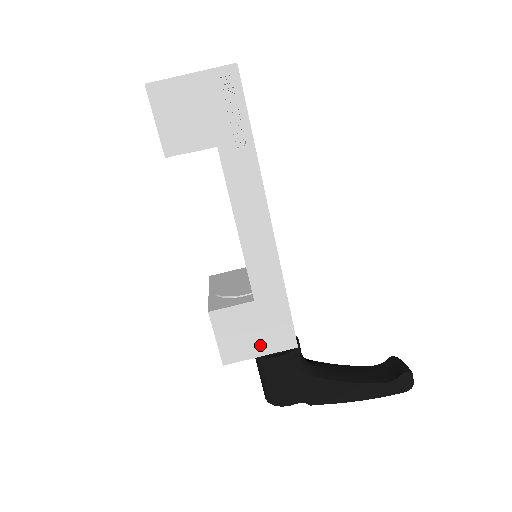
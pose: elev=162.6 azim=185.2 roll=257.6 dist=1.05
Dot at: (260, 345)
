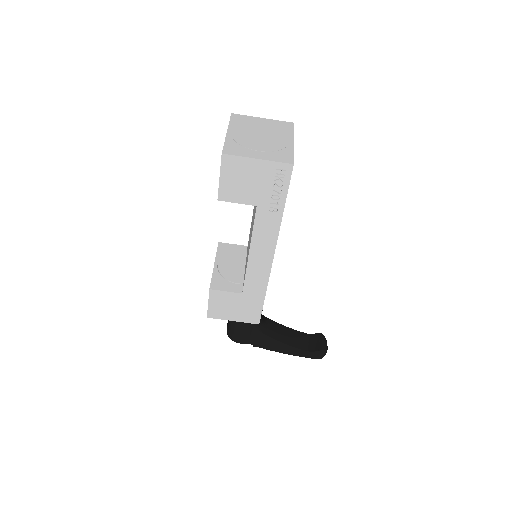
Dot at: (235, 316)
